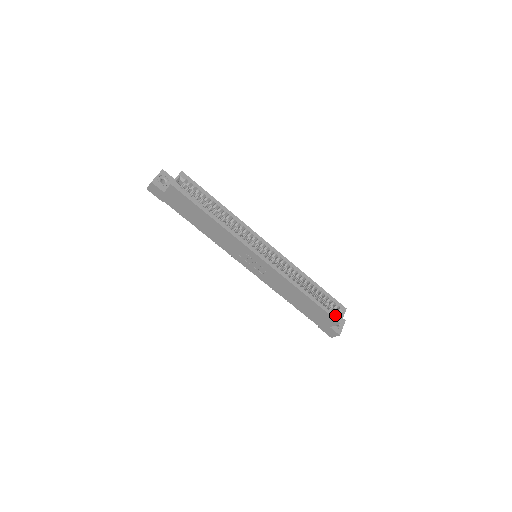
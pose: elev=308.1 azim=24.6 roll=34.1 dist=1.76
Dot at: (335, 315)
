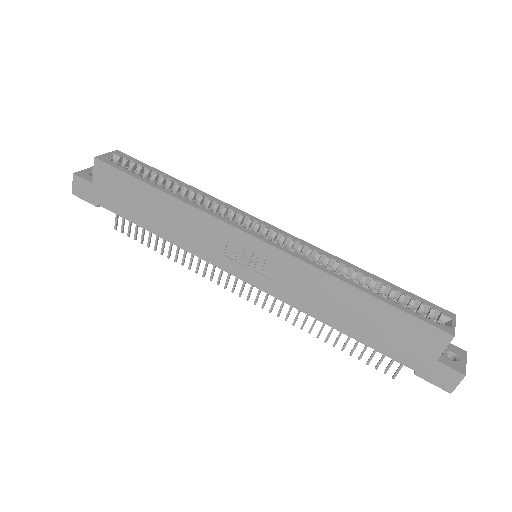
Dot at: (435, 322)
